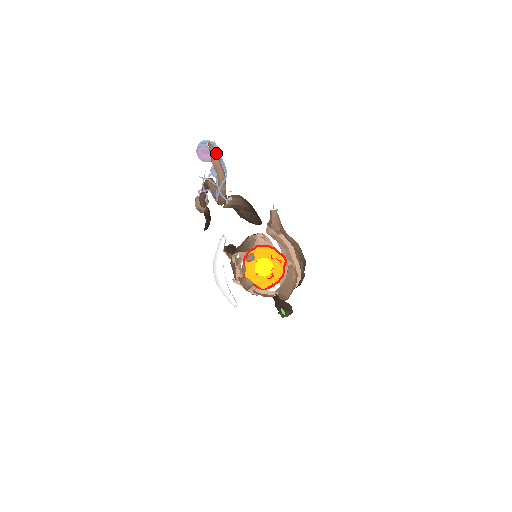
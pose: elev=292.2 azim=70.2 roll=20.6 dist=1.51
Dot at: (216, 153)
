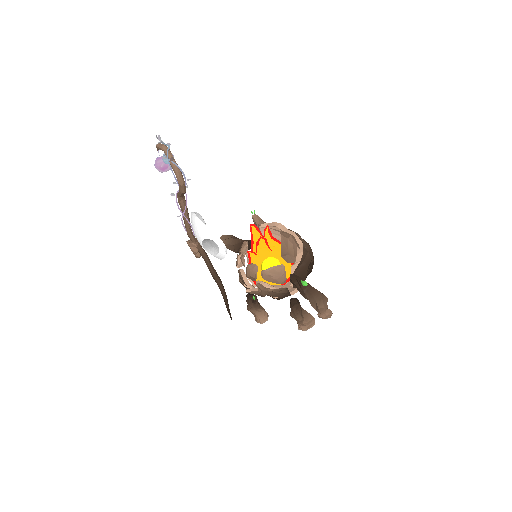
Dot at: (159, 143)
